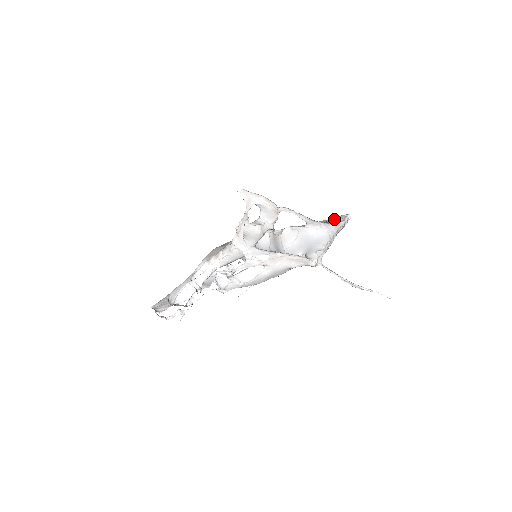
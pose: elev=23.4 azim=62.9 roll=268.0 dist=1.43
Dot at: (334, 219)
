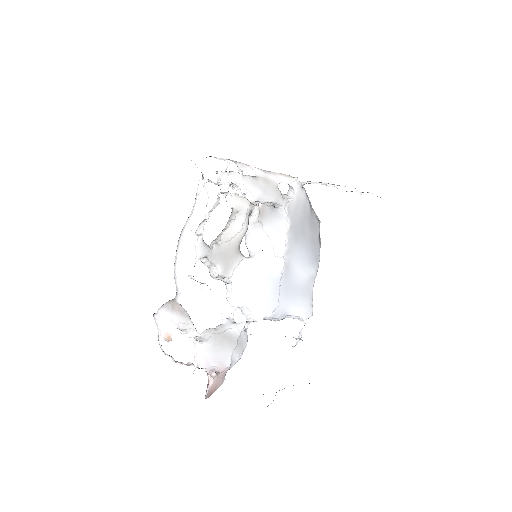
Dot at: occluded
